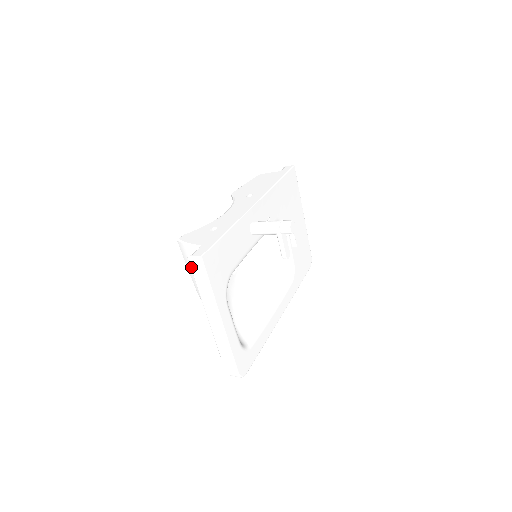
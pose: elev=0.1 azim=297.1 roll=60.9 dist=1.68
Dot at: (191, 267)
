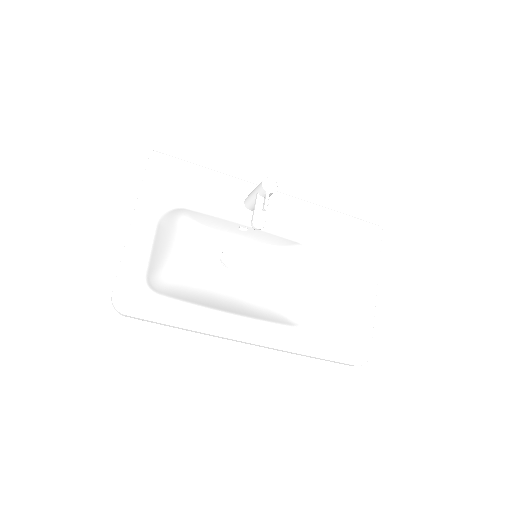
Dot at: occluded
